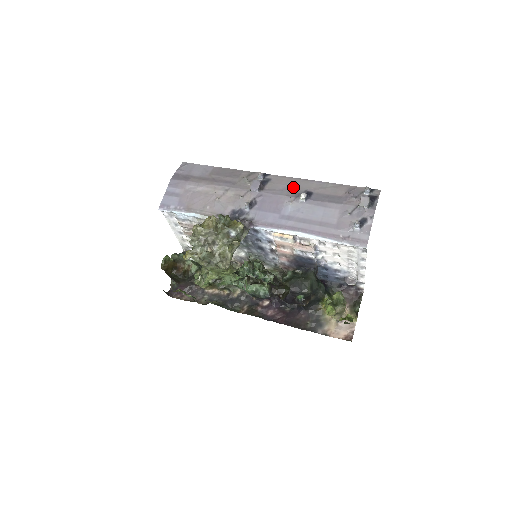
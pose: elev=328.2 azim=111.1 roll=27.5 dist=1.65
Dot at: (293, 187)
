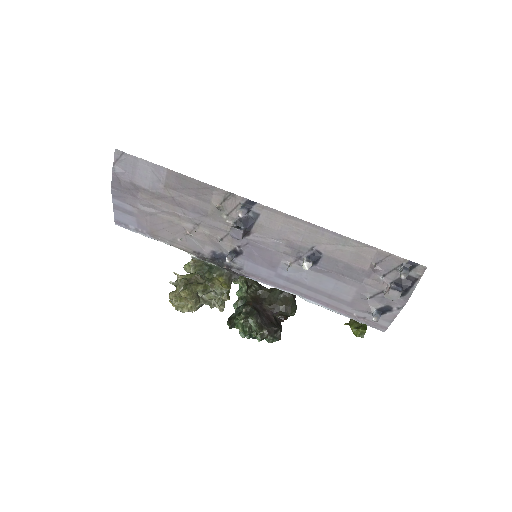
Dot at: (293, 238)
